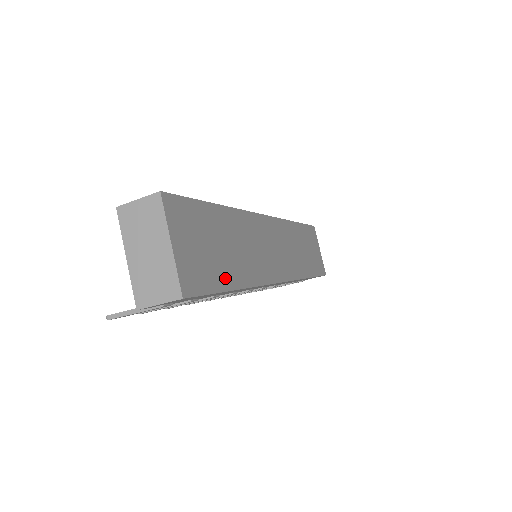
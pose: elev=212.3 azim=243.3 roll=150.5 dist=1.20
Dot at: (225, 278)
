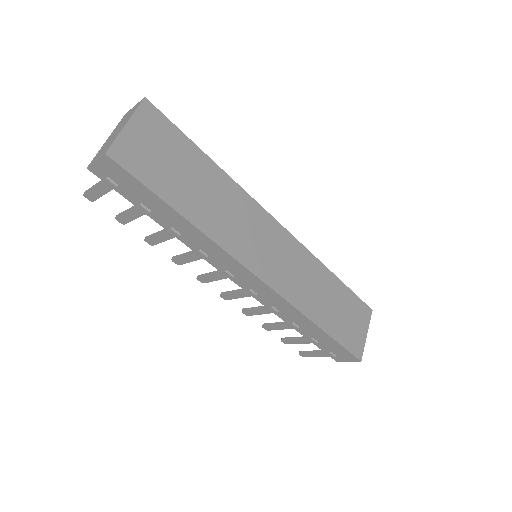
Dot at: (172, 195)
